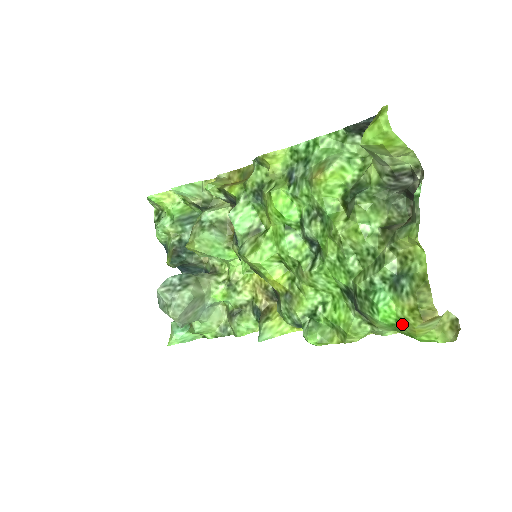
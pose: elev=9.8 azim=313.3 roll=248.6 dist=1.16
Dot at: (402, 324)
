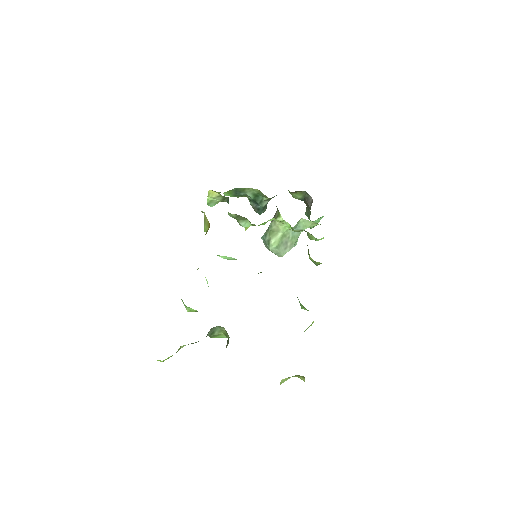
Dot at: occluded
